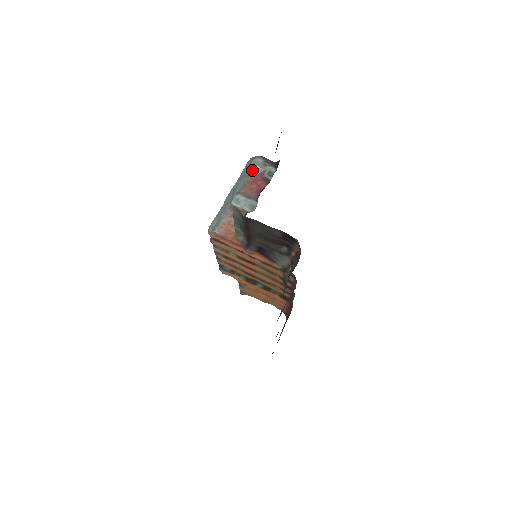
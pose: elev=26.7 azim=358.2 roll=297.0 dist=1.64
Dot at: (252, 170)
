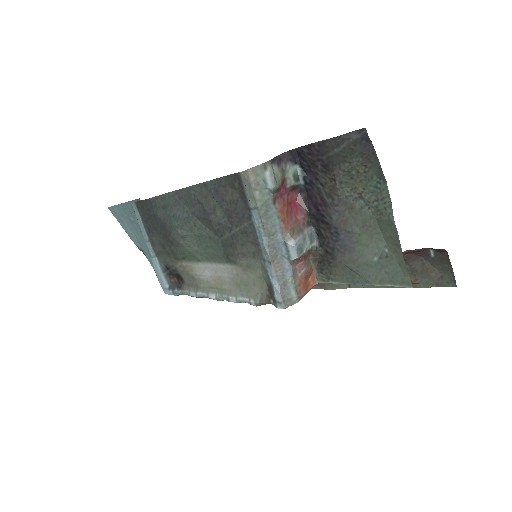
Dot at: (275, 192)
